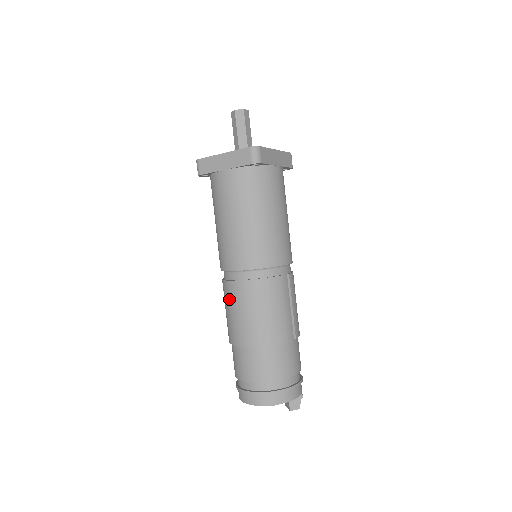
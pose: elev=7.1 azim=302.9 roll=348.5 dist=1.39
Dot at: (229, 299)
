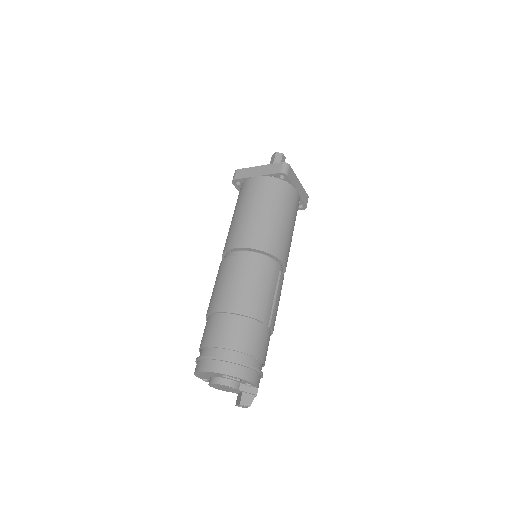
Dot at: (222, 272)
